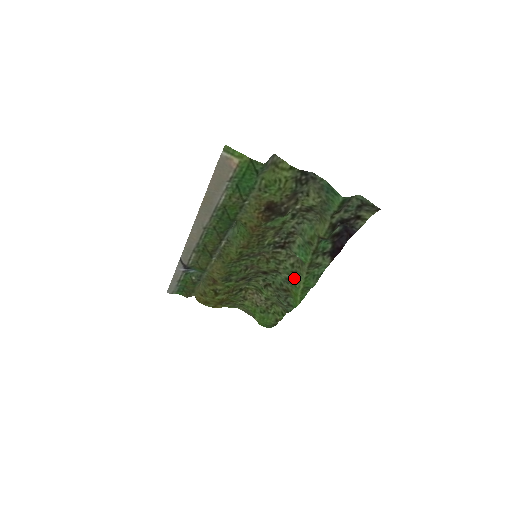
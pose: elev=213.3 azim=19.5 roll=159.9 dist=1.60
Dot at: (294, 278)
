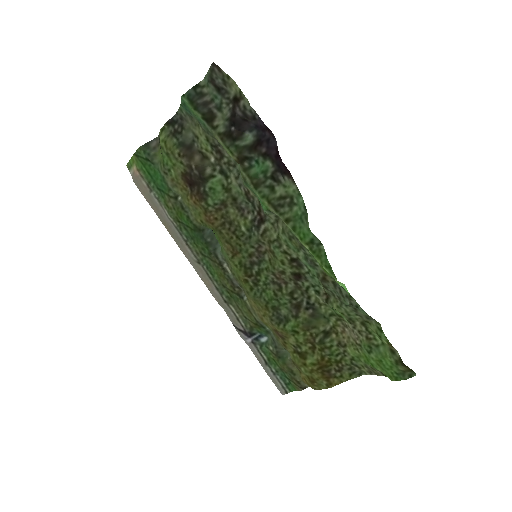
Dot at: (302, 247)
